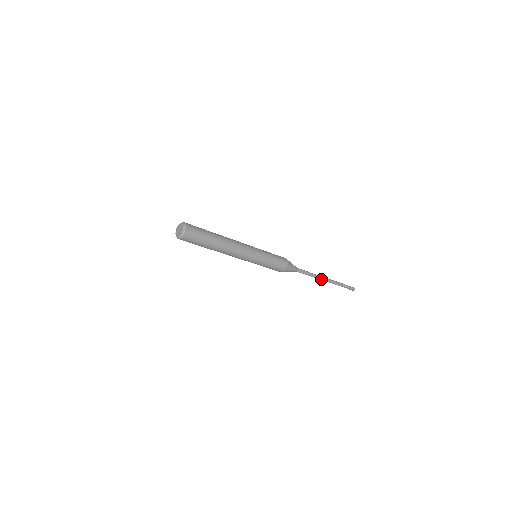
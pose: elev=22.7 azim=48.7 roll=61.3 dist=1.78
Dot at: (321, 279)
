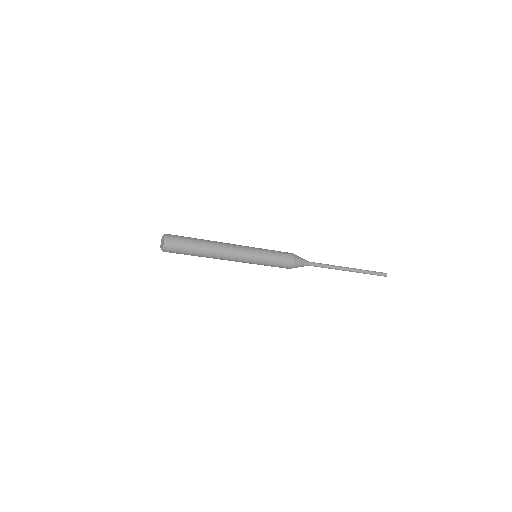
Dot at: (342, 268)
